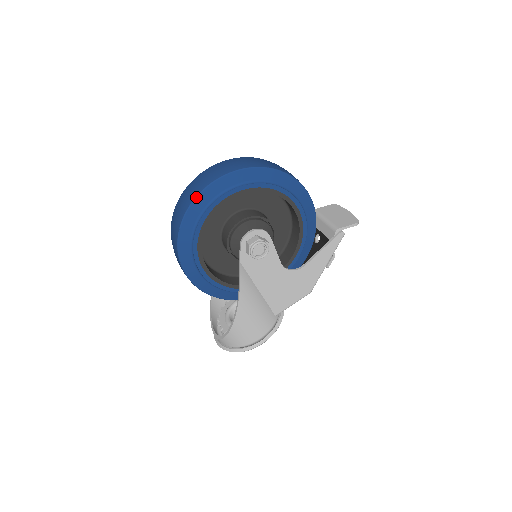
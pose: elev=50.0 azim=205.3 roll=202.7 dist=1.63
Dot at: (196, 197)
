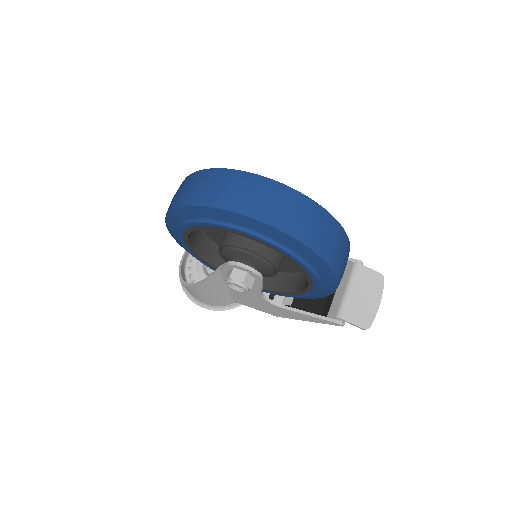
Dot at: (207, 206)
